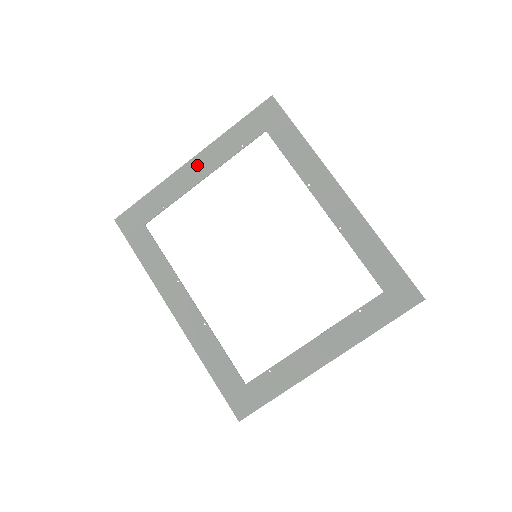
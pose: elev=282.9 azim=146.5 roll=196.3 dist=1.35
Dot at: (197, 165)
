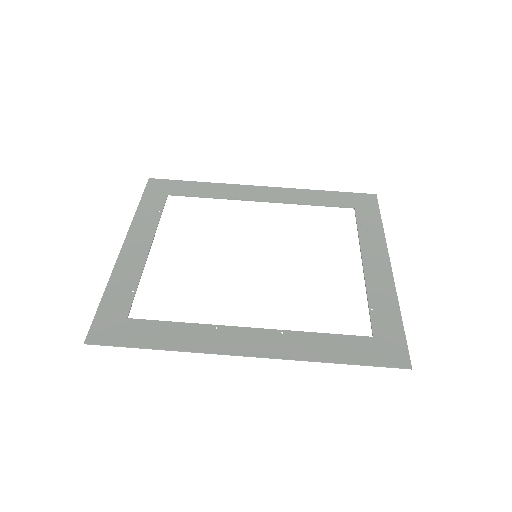
Dot at: (133, 245)
